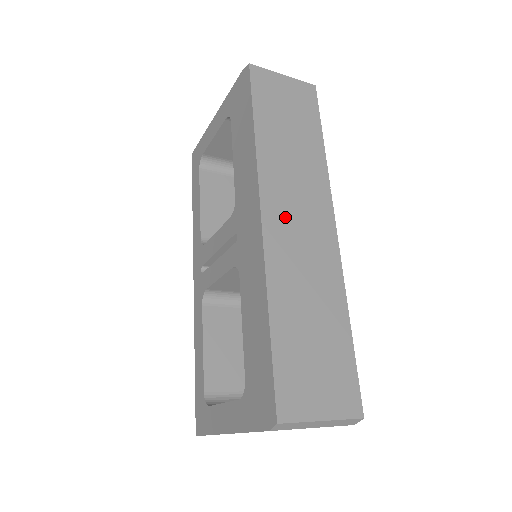
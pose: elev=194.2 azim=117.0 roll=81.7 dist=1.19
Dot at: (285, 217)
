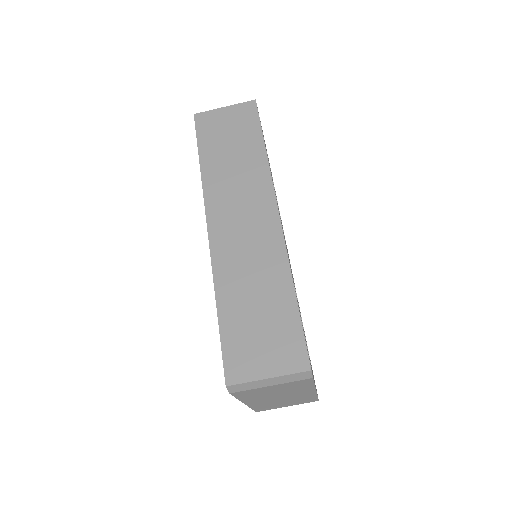
Dot at: (229, 223)
